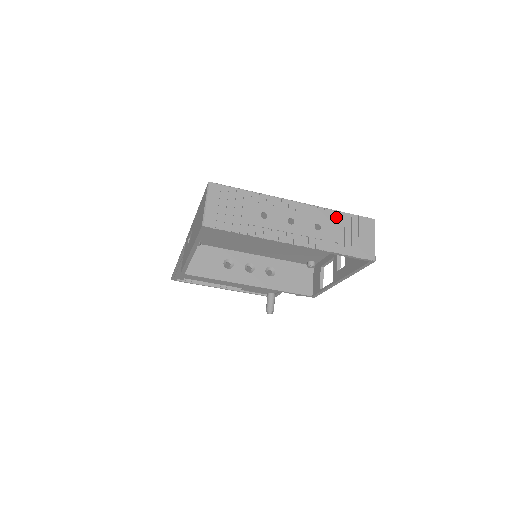
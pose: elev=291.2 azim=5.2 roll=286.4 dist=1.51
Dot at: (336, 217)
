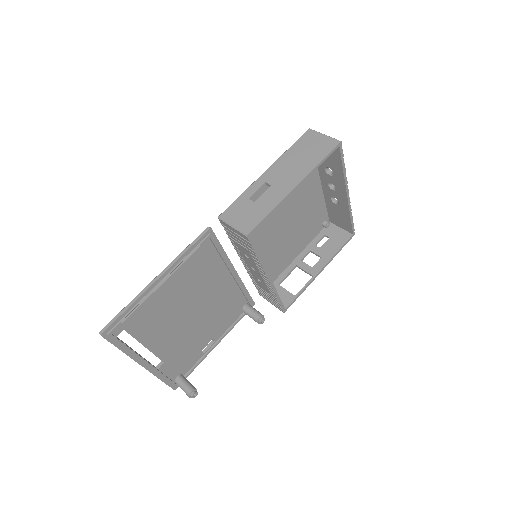
Dot at: occluded
